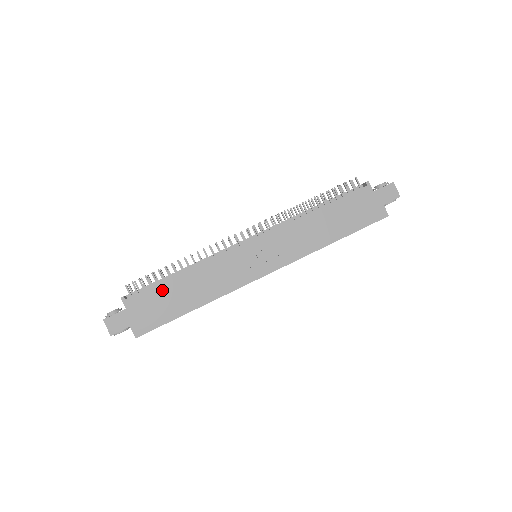
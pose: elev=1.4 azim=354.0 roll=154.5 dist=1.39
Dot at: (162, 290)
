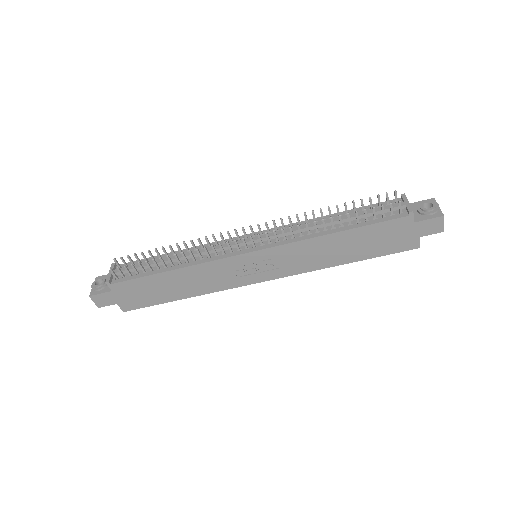
Dot at: (149, 281)
